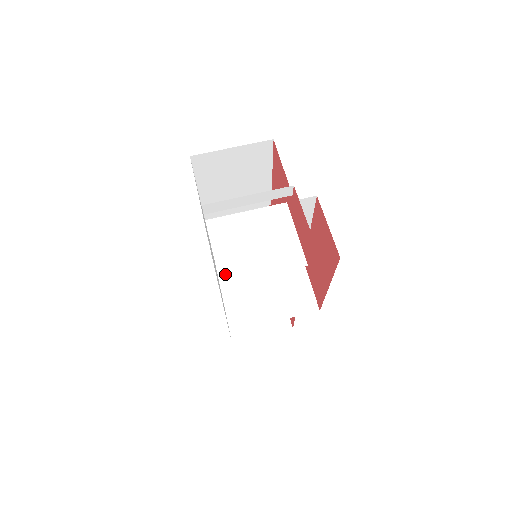
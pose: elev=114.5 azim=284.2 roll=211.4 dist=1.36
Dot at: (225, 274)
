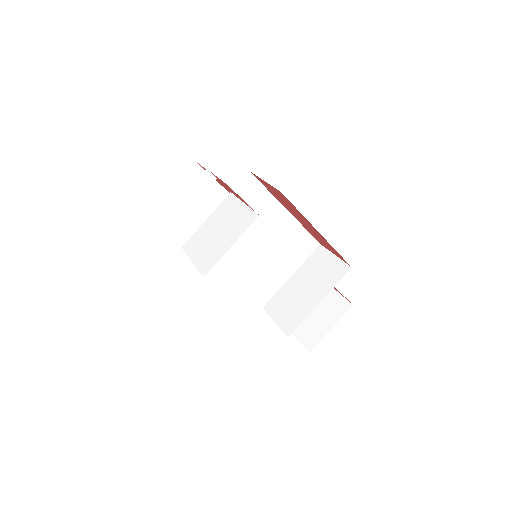
Dot at: (204, 267)
